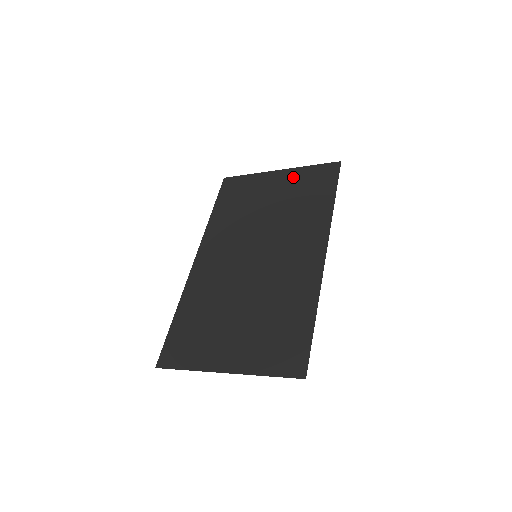
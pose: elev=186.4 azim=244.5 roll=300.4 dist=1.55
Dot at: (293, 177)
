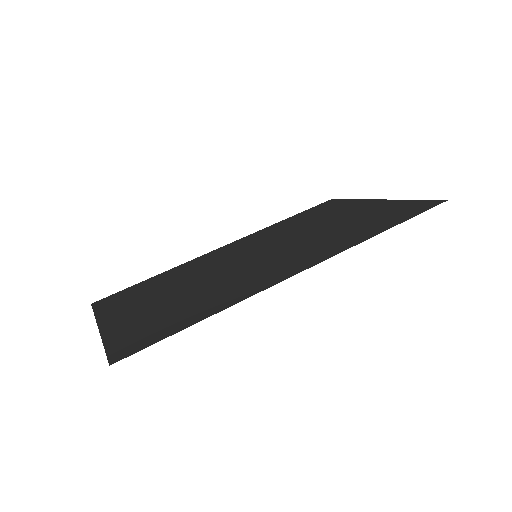
Dot at: (381, 206)
